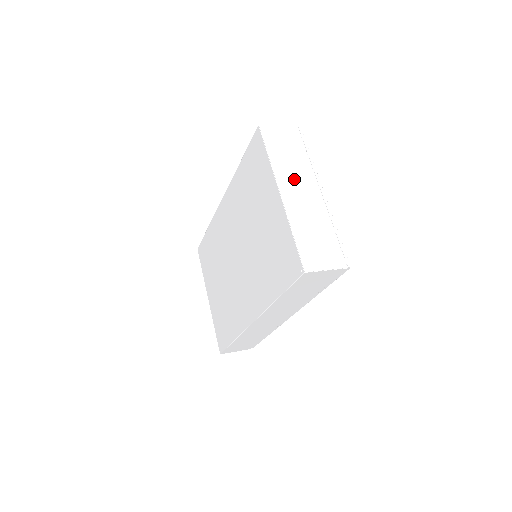
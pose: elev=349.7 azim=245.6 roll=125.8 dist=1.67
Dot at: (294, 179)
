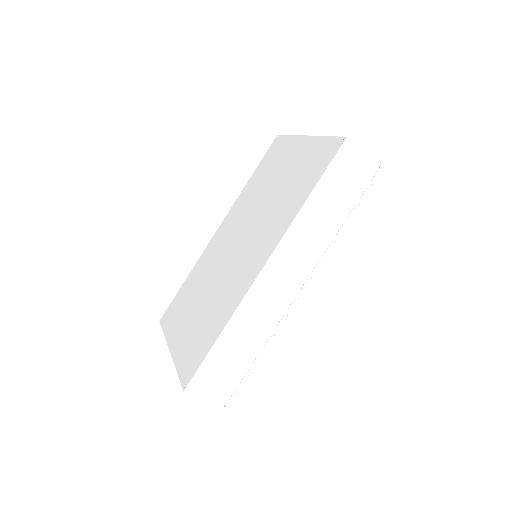
Dot at: occluded
